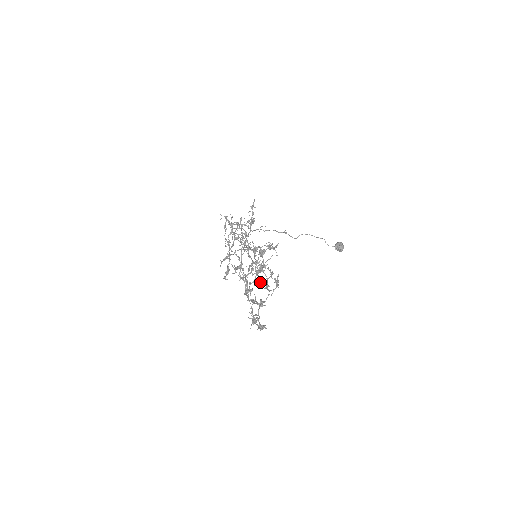
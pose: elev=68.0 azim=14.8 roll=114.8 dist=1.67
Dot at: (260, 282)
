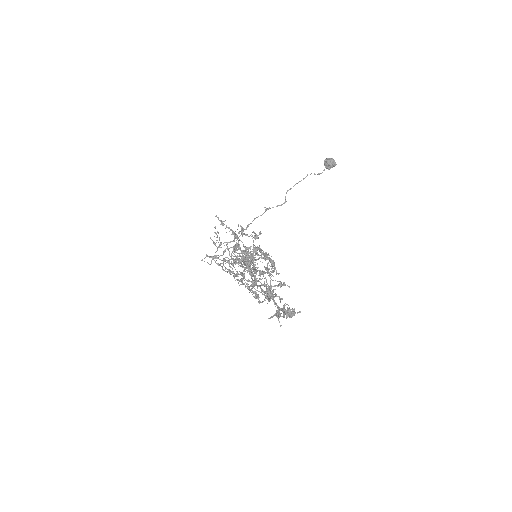
Dot at: (263, 274)
